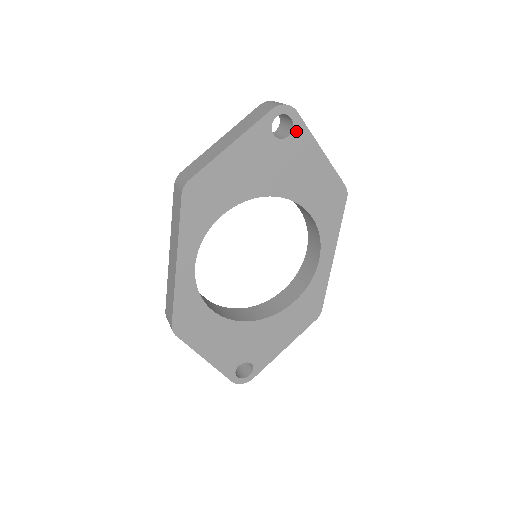
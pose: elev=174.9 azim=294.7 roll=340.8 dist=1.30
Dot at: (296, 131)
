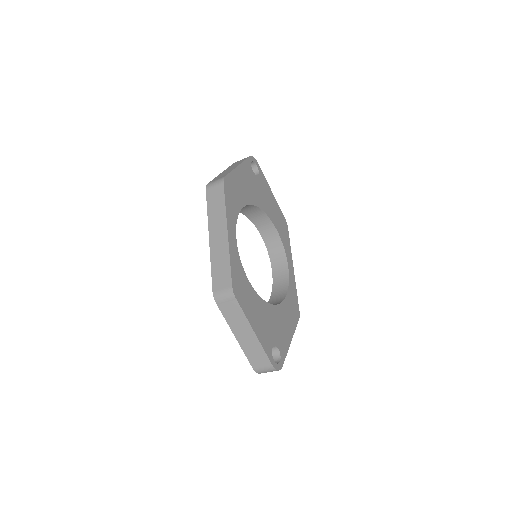
Dot at: (260, 174)
